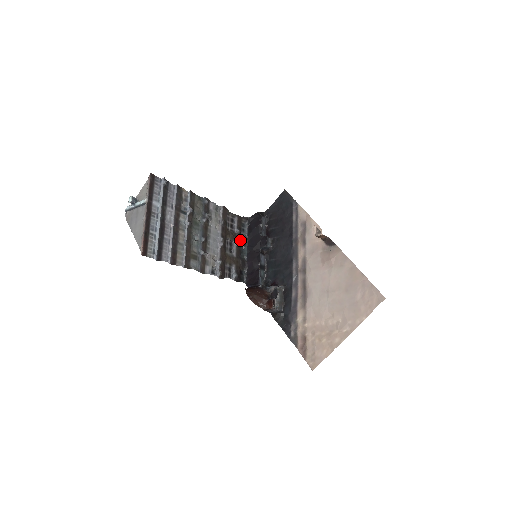
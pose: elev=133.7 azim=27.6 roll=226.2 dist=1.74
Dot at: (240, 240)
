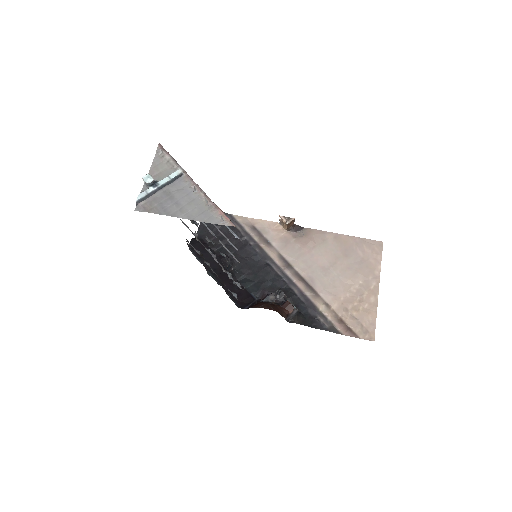
Dot at: occluded
